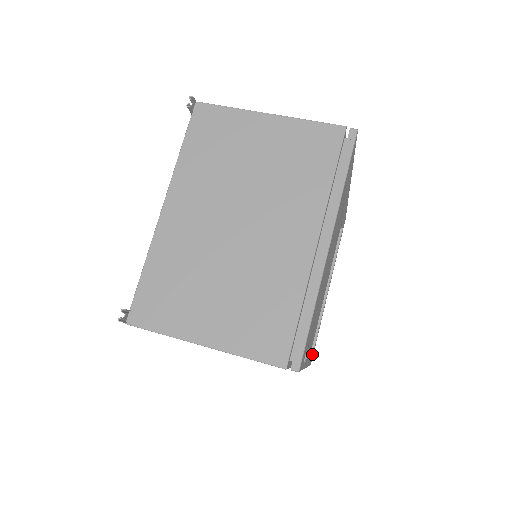
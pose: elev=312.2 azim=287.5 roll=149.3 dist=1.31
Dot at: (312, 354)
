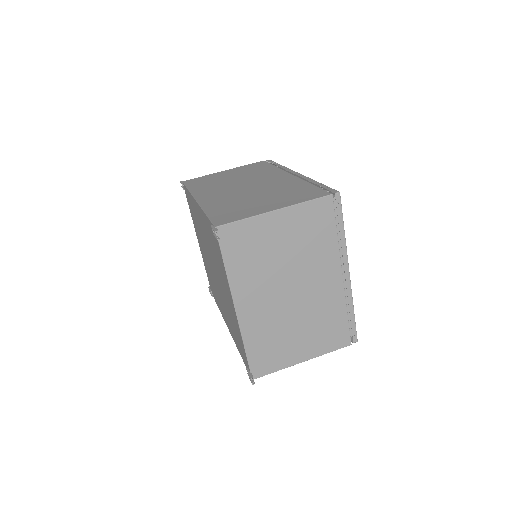
Dot at: occluded
